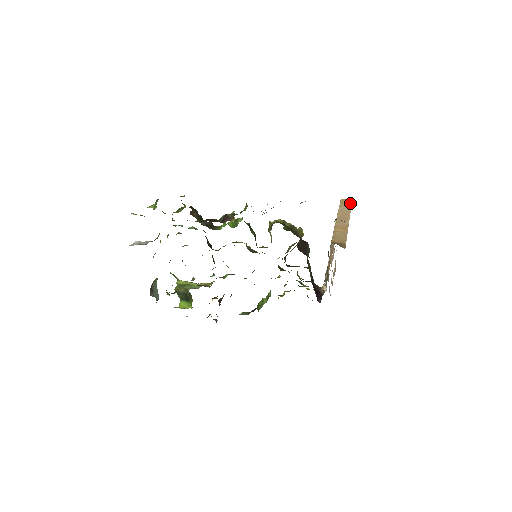
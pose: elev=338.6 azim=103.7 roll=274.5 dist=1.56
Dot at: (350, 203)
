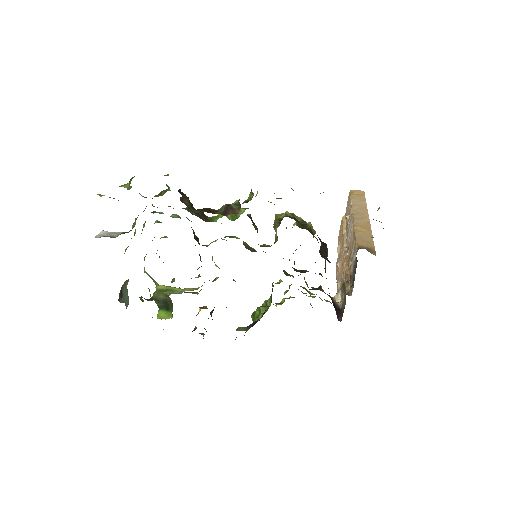
Dot at: (363, 195)
